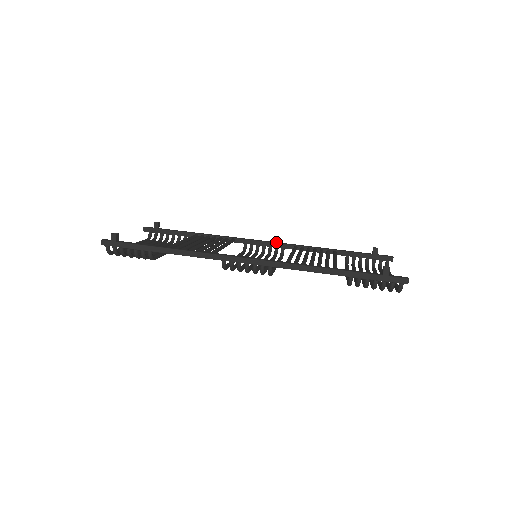
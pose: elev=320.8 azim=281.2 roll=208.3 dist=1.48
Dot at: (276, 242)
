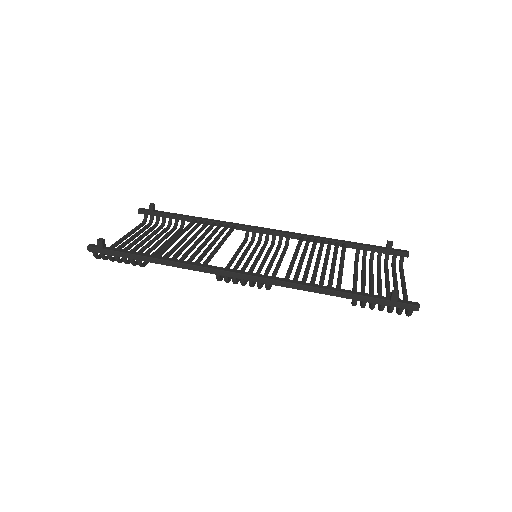
Dot at: (280, 230)
